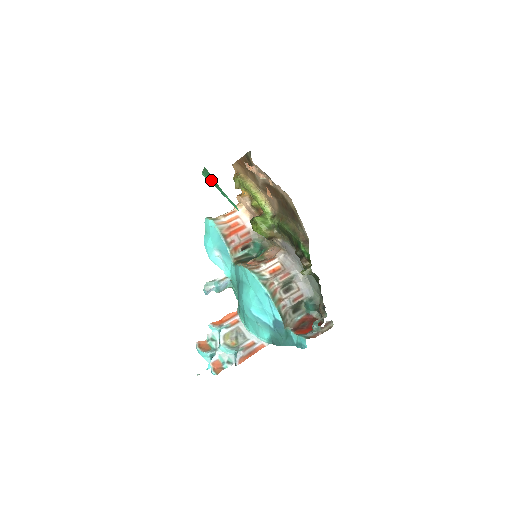
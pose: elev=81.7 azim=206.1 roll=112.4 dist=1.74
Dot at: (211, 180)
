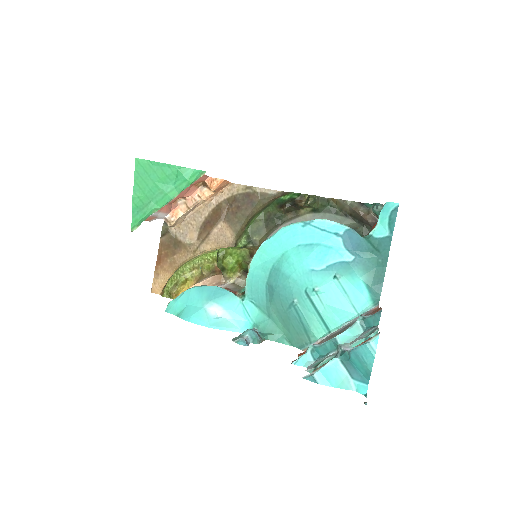
Dot at: (149, 187)
